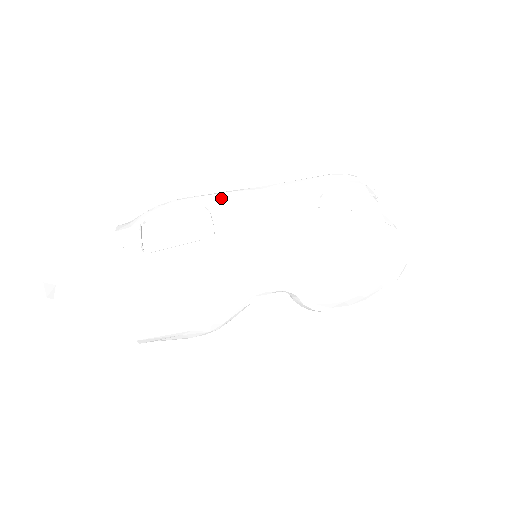
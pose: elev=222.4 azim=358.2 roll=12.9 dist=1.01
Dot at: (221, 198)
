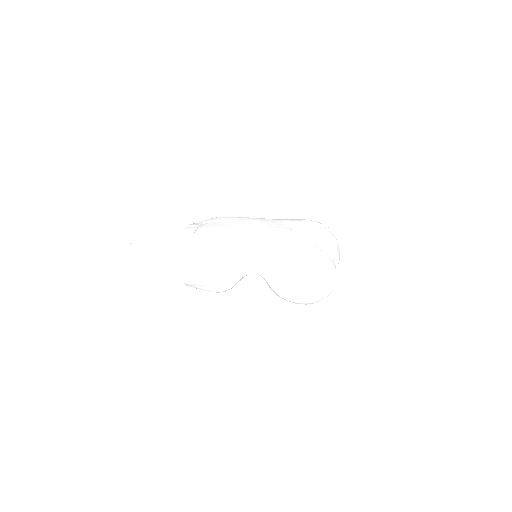
Dot at: (243, 219)
